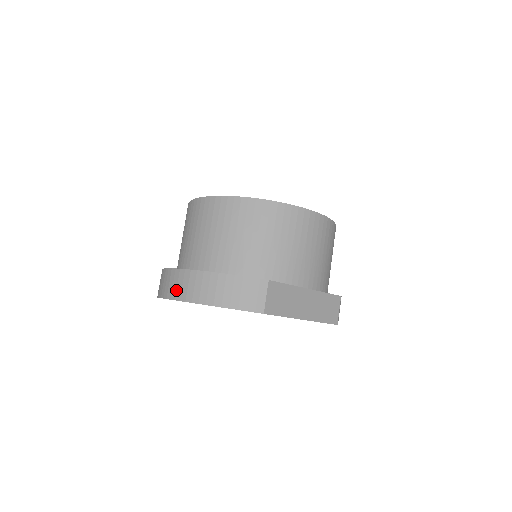
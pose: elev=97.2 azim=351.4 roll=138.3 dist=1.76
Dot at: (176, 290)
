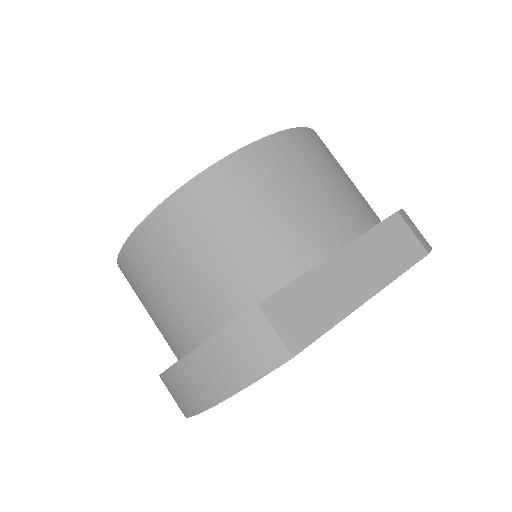
Dot at: (179, 404)
